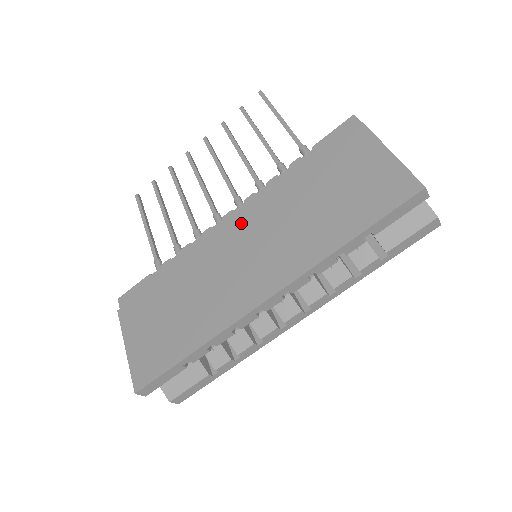
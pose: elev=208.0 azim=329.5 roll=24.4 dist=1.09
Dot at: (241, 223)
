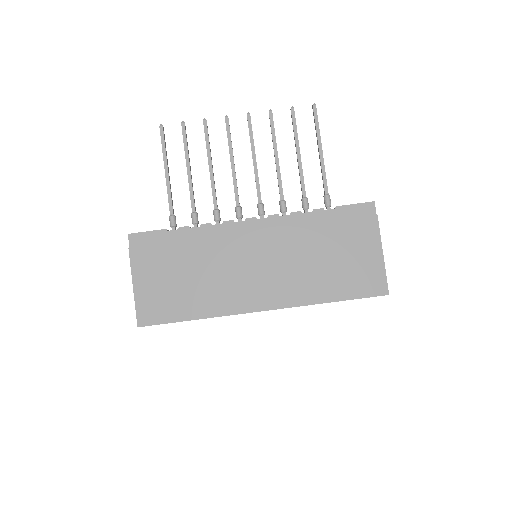
Dot at: (261, 238)
